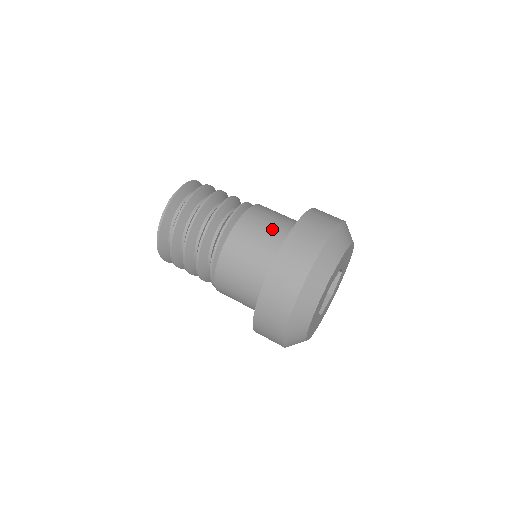
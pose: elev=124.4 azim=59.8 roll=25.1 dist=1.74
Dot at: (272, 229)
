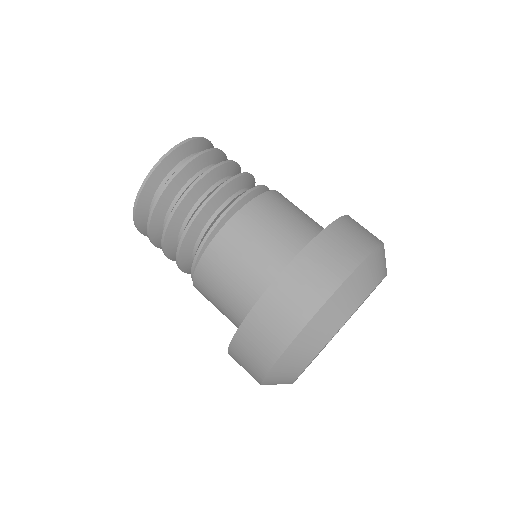
Dot at: (309, 217)
